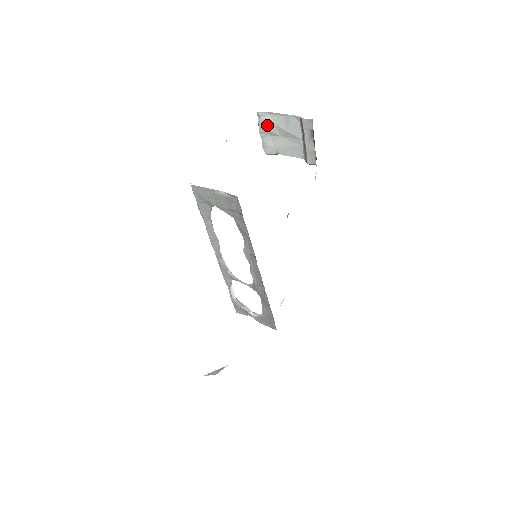
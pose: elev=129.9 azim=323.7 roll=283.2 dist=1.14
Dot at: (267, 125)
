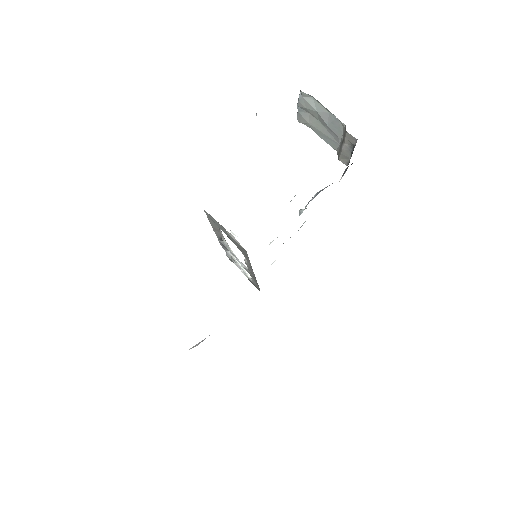
Dot at: (308, 106)
